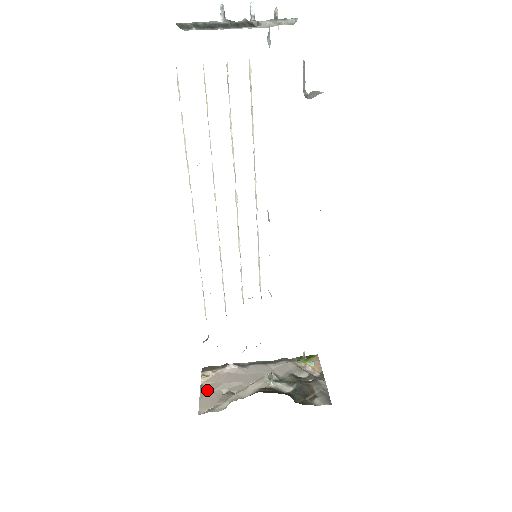
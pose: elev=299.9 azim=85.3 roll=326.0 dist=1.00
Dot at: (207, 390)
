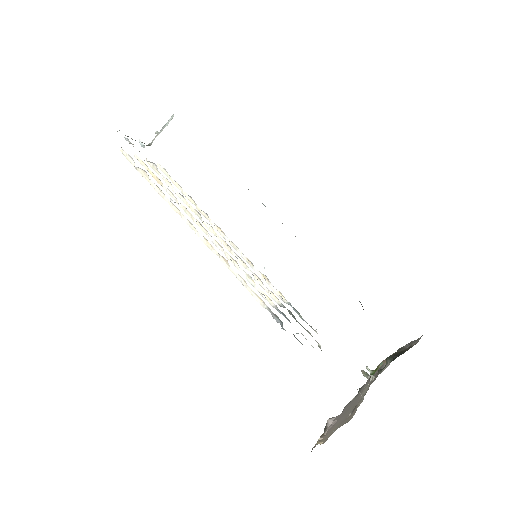
Dot at: (334, 430)
